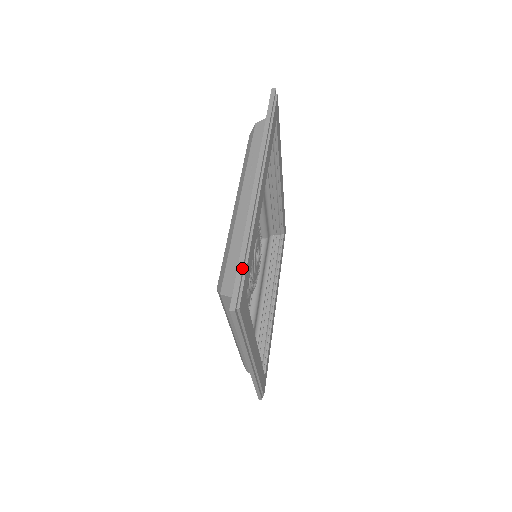
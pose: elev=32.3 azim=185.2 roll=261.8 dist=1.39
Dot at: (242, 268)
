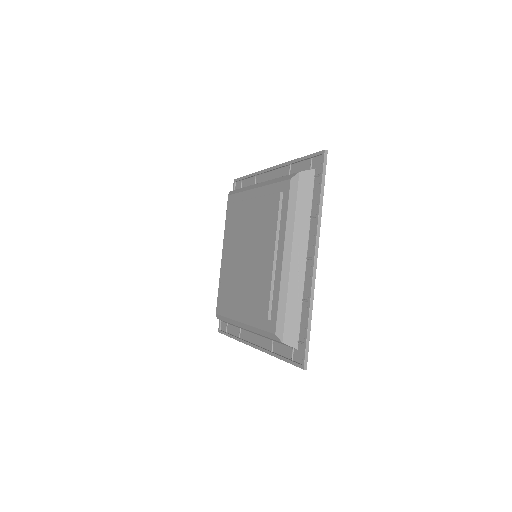
Dot at: occluded
